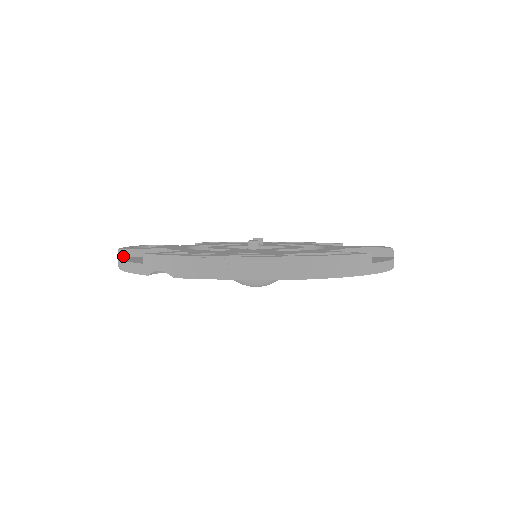
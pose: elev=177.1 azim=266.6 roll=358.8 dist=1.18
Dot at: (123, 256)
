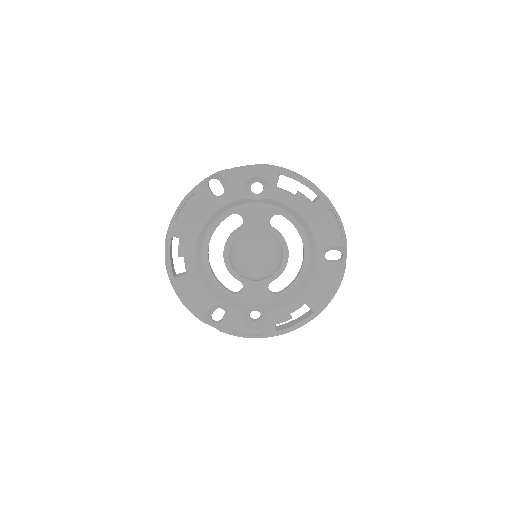
Dot at: occluded
